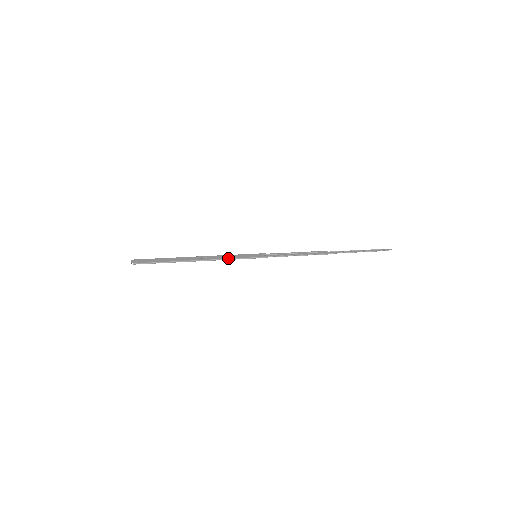
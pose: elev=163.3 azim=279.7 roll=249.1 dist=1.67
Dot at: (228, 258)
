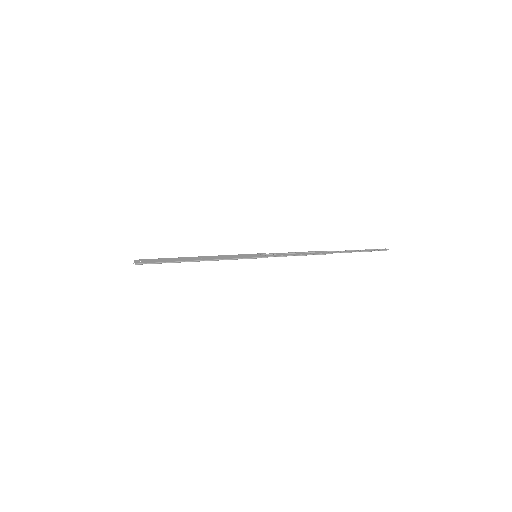
Dot at: (229, 258)
